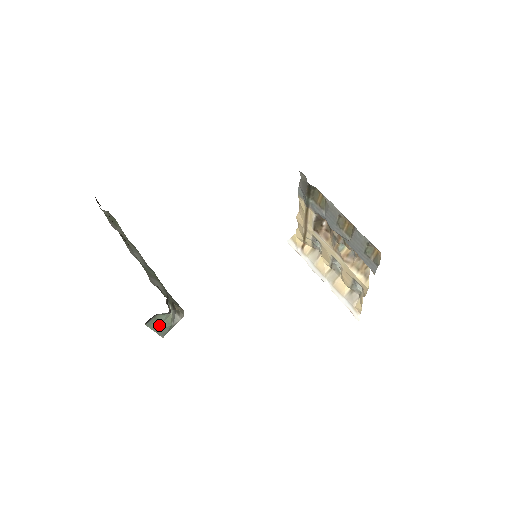
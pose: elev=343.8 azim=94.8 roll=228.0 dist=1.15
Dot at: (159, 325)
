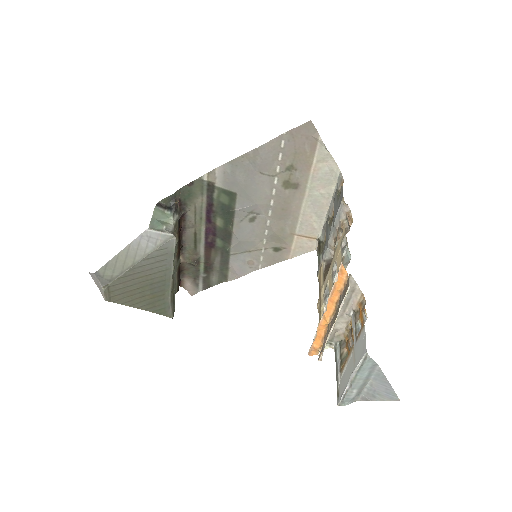
Dot at: (158, 218)
